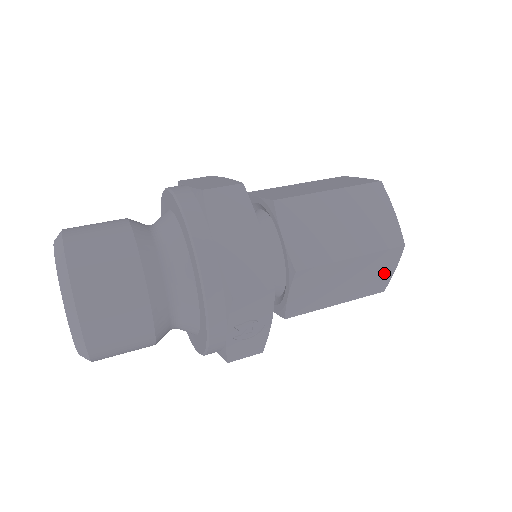
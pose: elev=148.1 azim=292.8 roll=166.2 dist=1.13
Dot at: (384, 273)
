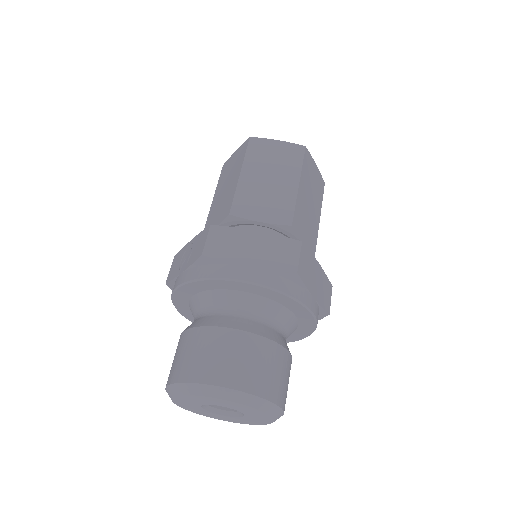
Dot at: occluded
